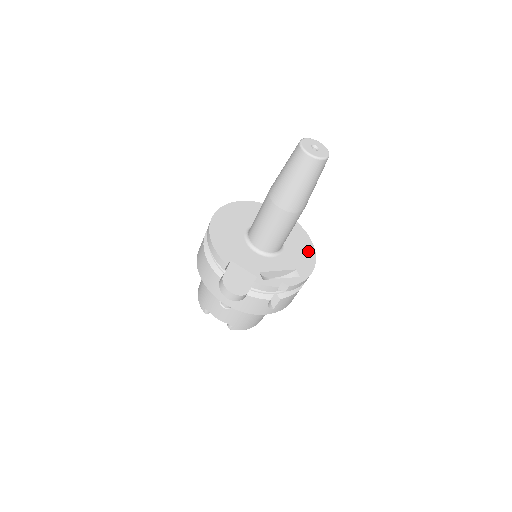
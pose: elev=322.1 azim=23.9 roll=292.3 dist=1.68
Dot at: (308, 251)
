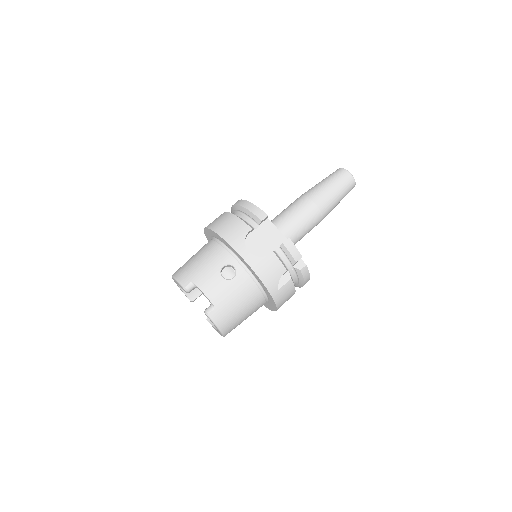
Dot at: occluded
